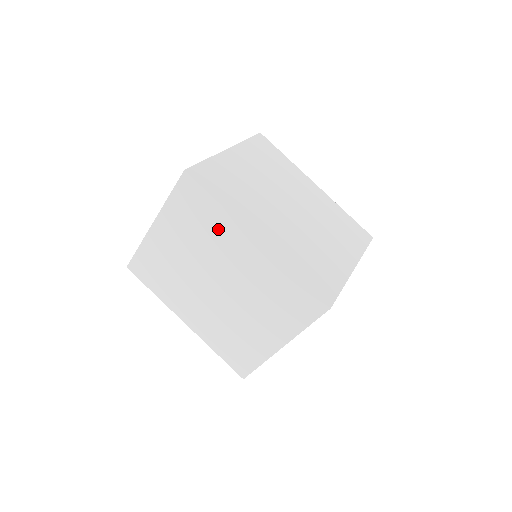
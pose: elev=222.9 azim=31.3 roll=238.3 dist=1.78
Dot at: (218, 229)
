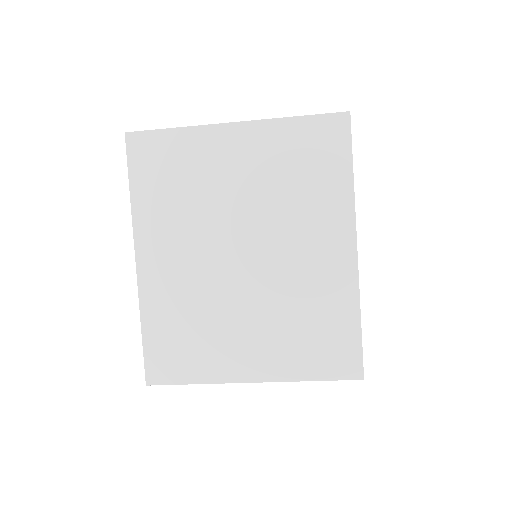
Dot at: (320, 201)
